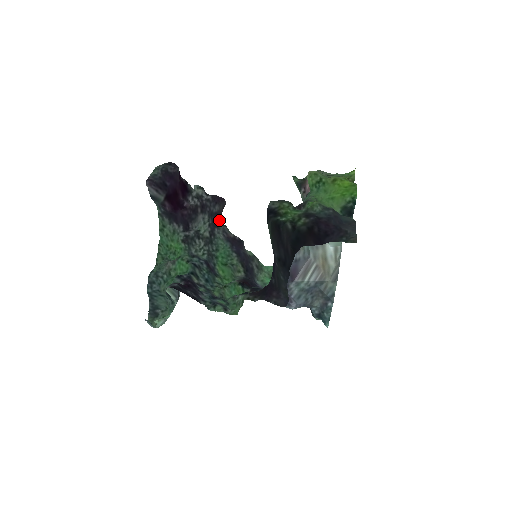
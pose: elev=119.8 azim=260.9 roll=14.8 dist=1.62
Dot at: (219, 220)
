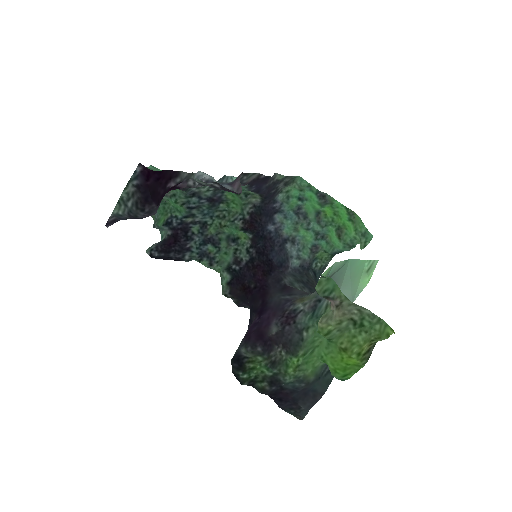
Dot at: (235, 180)
